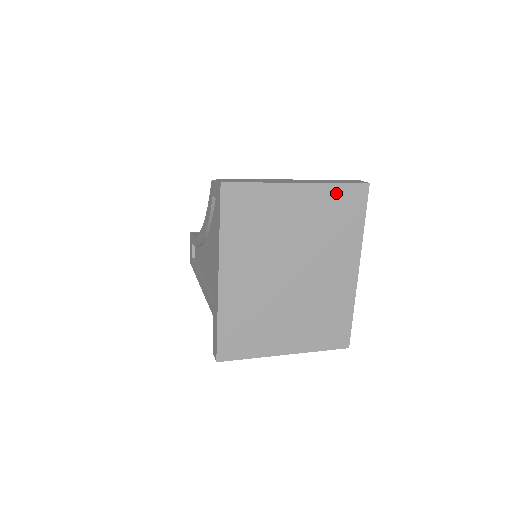
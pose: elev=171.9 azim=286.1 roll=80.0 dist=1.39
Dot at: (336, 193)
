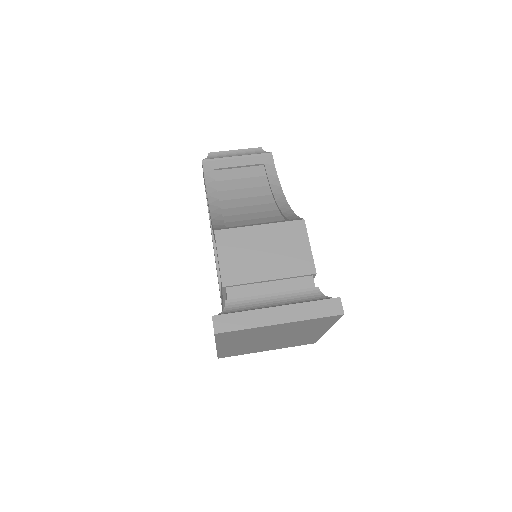
Dot at: (313, 321)
